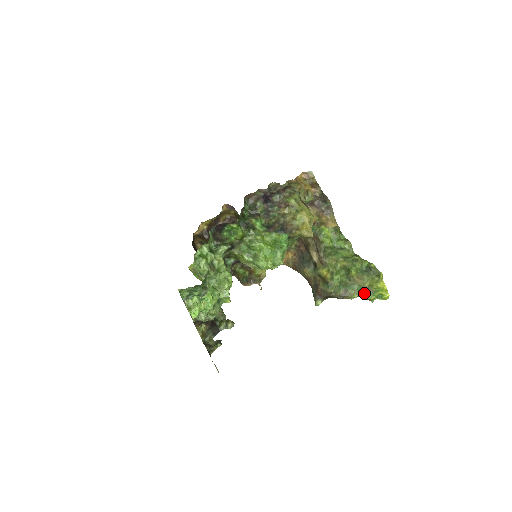
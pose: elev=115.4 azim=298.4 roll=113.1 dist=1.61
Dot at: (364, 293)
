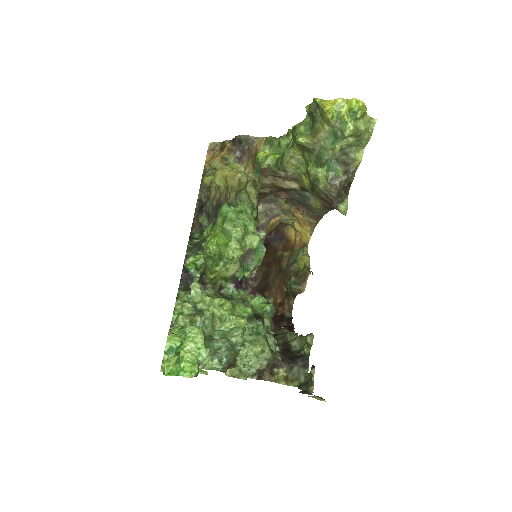
Dot at: (339, 137)
